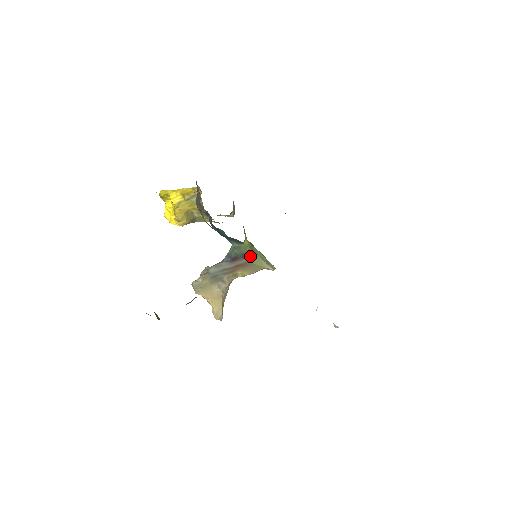
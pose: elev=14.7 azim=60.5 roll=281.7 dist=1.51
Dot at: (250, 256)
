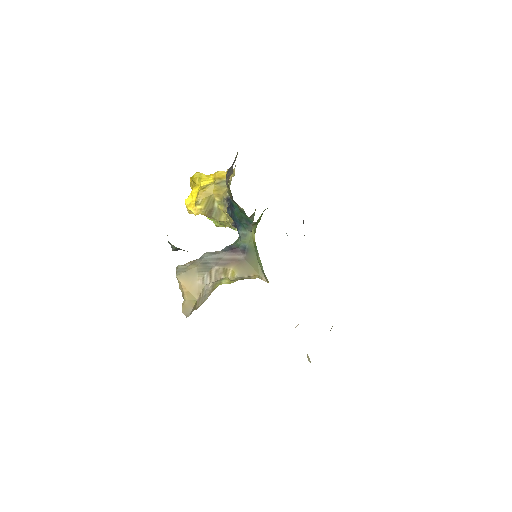
Dot at: (250, 254)
